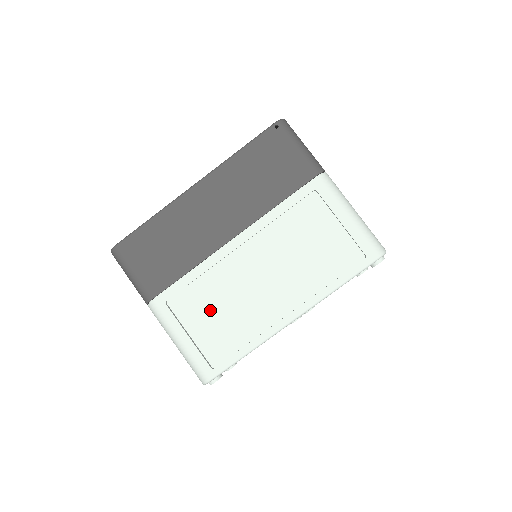
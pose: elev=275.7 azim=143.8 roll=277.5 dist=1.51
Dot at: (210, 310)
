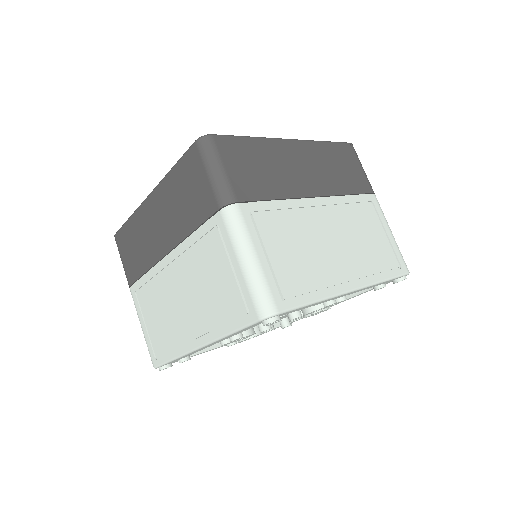
Dot at: (289, 243)
